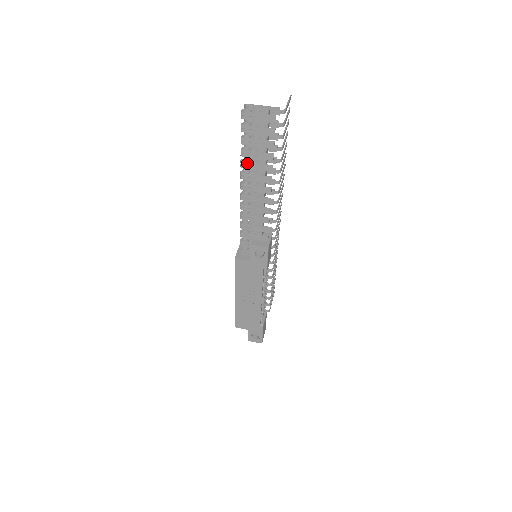
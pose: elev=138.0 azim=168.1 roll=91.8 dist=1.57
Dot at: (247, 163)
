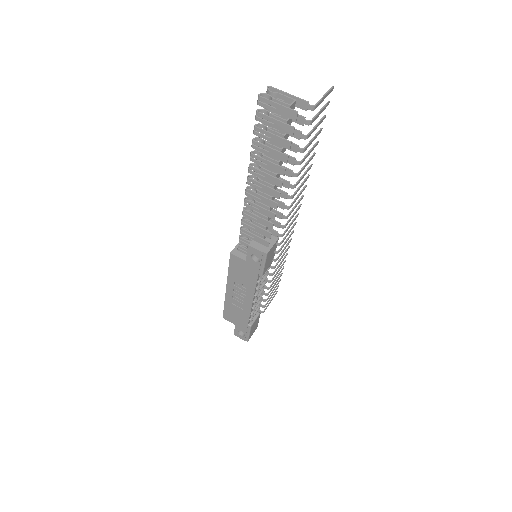
Dot at: (257, 157)
